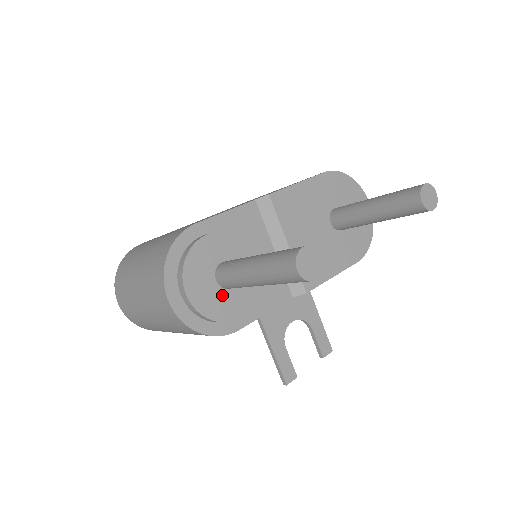
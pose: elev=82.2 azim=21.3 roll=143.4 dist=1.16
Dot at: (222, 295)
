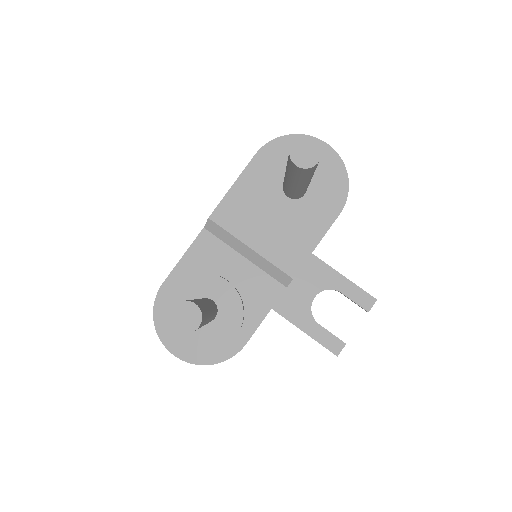
Dot at: (209, 329)
